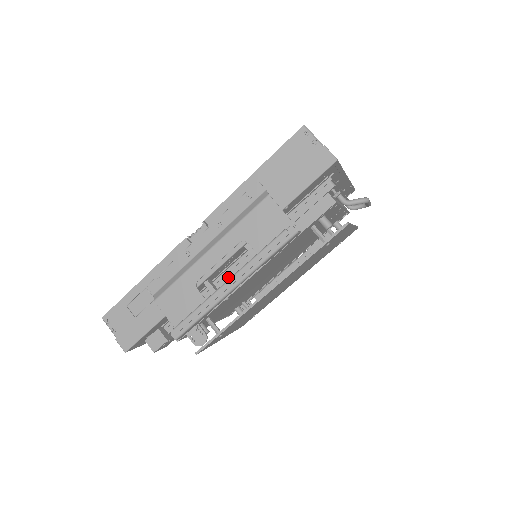
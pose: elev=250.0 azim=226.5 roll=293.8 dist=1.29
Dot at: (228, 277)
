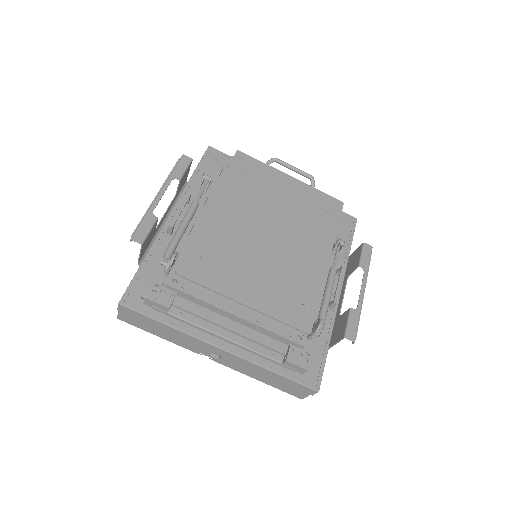
Dot at: (191, 230)
